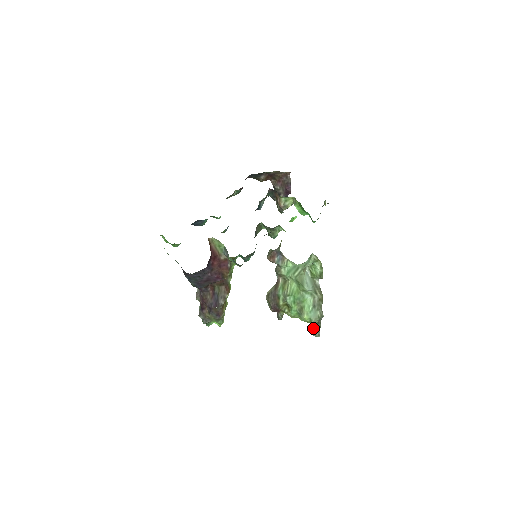
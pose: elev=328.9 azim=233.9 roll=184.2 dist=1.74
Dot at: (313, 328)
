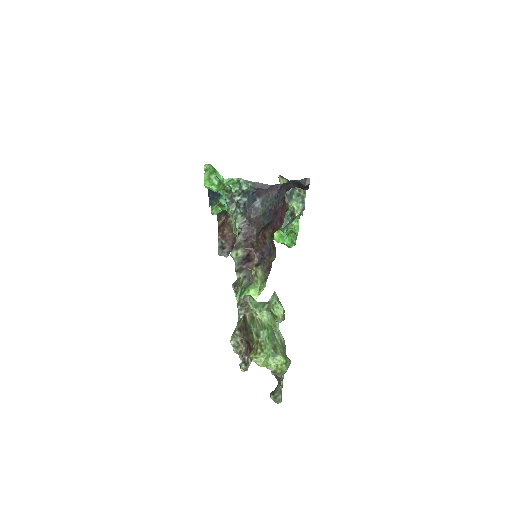
Dot at: (272, 391)
